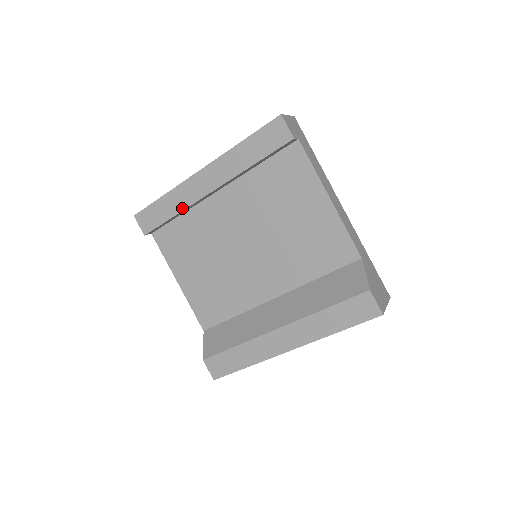
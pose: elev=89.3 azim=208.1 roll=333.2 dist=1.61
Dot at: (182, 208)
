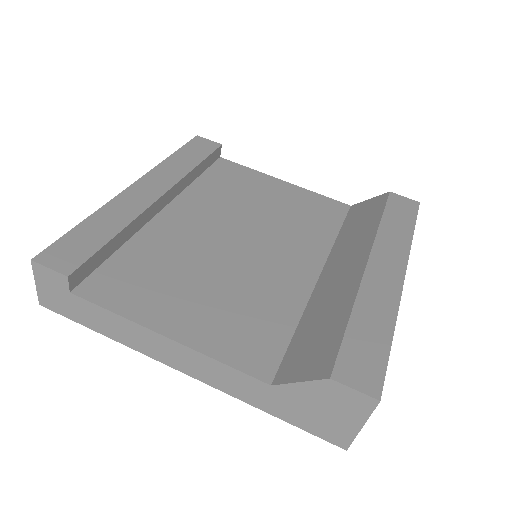
Dot at: (127, 221)
